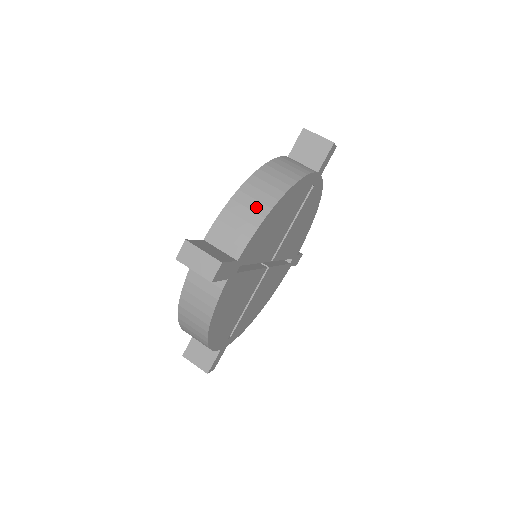
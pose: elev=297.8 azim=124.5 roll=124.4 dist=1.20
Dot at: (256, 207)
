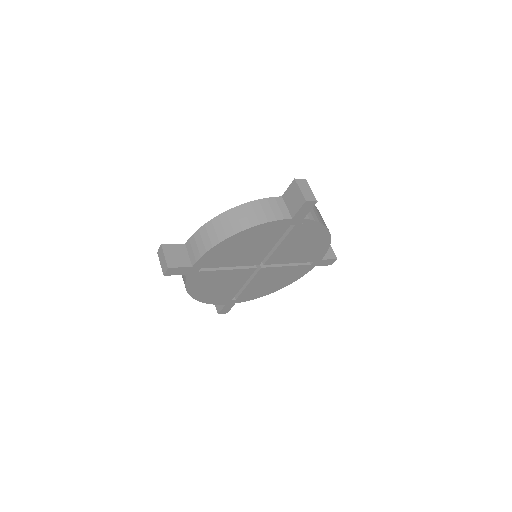
Dot at: (213, 237)
